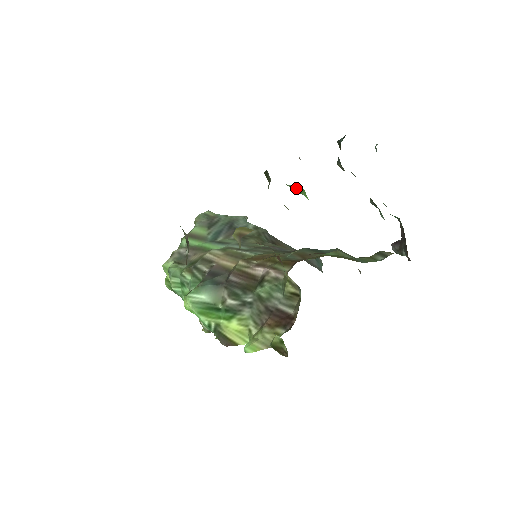
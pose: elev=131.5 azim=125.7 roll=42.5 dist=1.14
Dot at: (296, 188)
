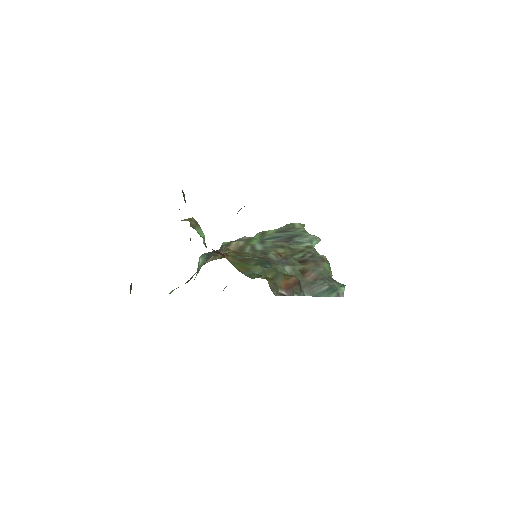
Dot at: occluded
